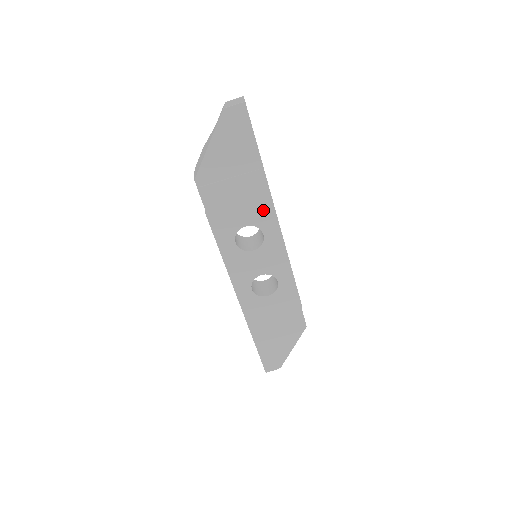
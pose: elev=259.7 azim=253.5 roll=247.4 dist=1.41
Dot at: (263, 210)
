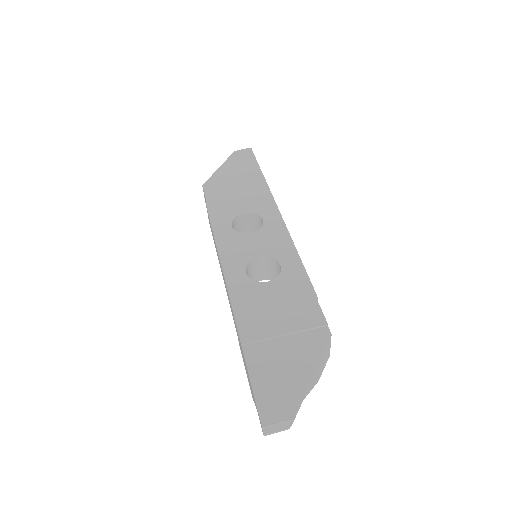
Dot at: (263, 202)
